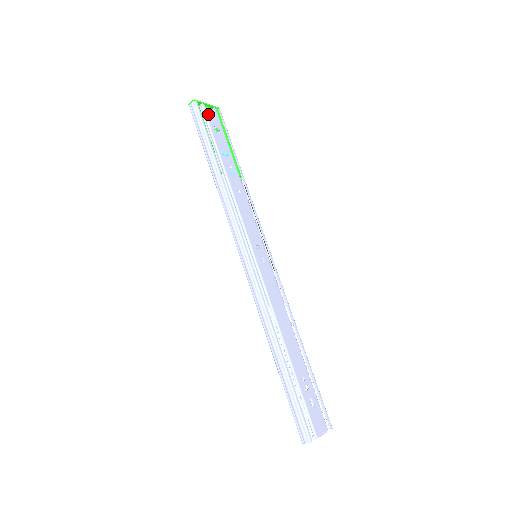
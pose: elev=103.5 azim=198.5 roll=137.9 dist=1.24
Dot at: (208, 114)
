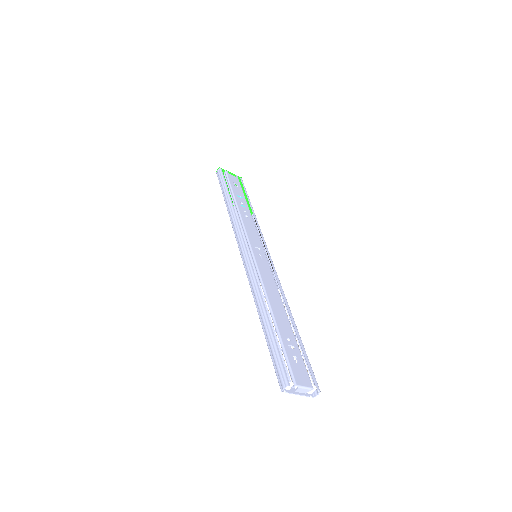
Dot at: (229, 176)
